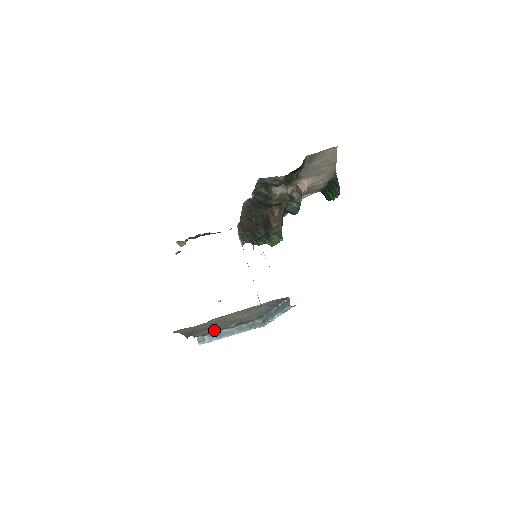
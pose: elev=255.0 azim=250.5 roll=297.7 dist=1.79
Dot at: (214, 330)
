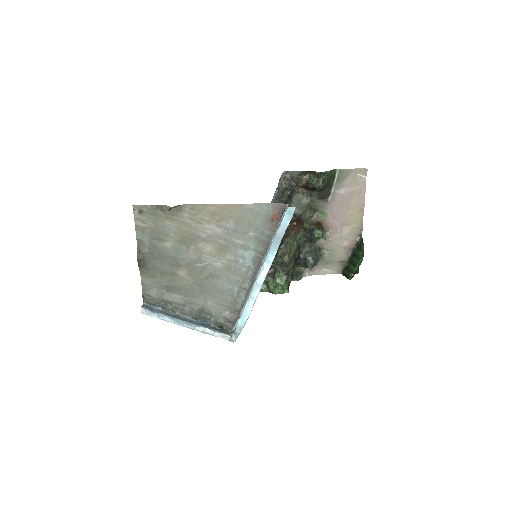
Dot at: (170, 299)
